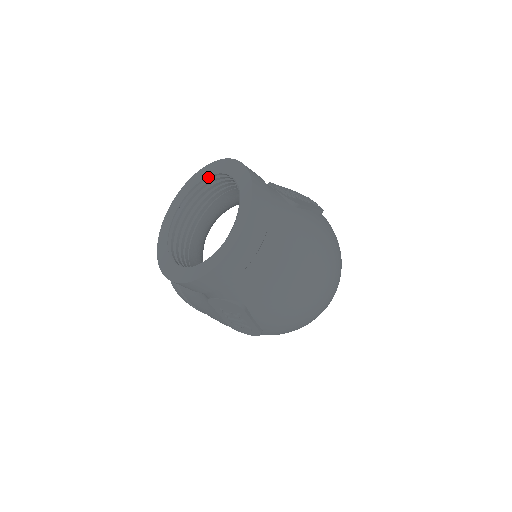
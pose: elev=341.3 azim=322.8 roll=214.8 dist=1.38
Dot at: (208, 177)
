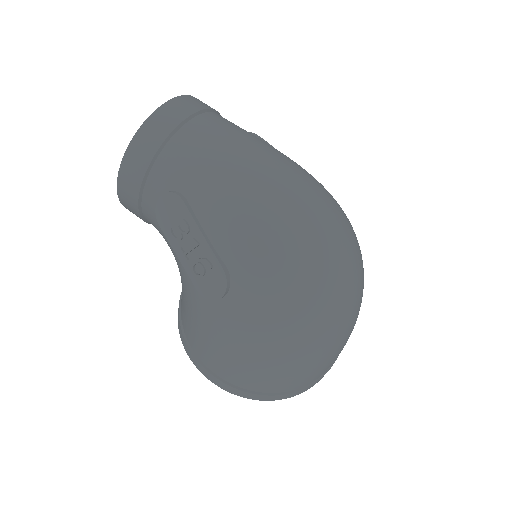
Dot at: occluded
